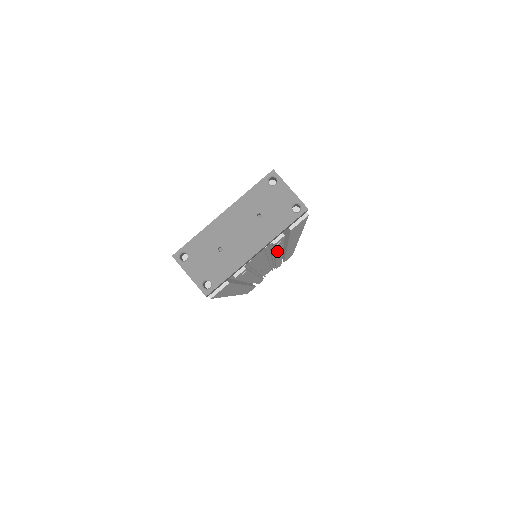
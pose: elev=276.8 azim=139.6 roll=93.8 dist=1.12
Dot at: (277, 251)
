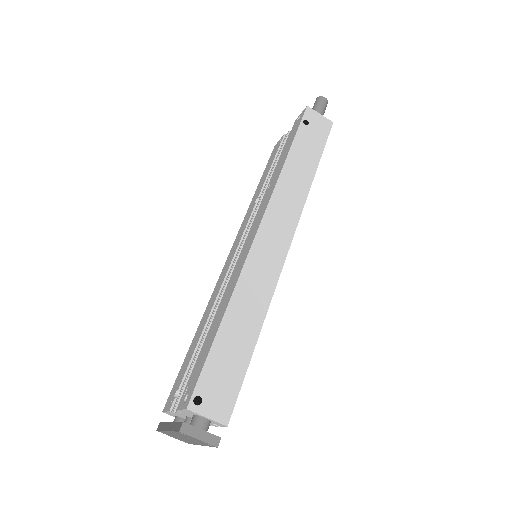
Dot at: occluded
